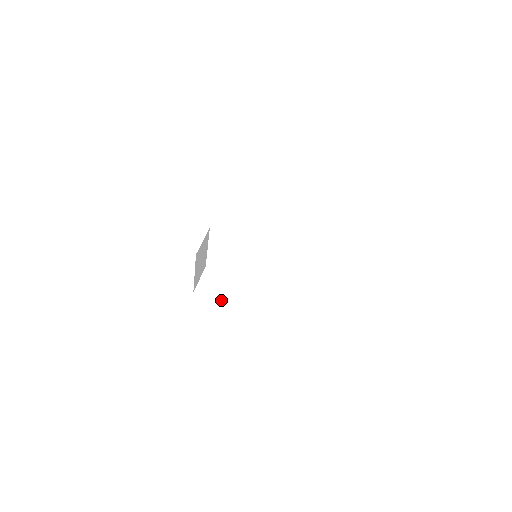
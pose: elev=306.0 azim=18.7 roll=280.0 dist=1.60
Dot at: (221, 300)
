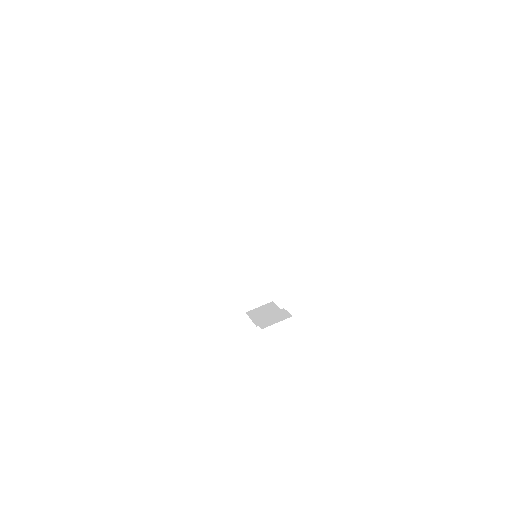
Dot at: occluded
